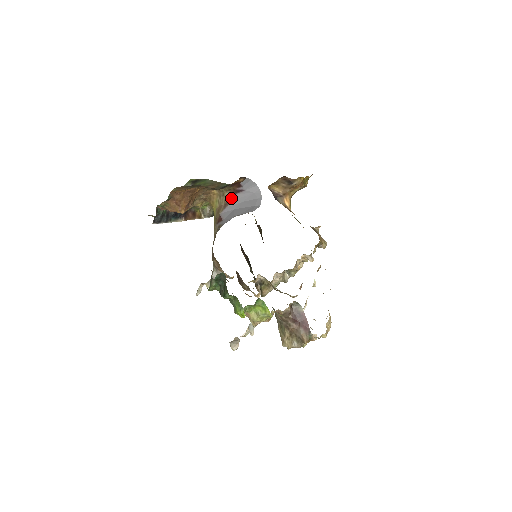
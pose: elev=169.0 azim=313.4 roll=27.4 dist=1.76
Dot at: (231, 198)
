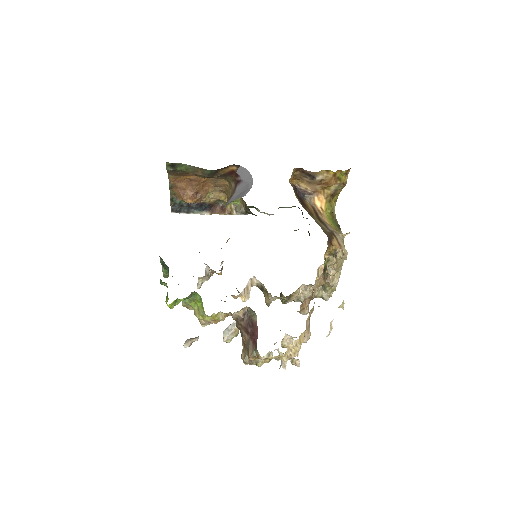
Dot at: (235, 189)
